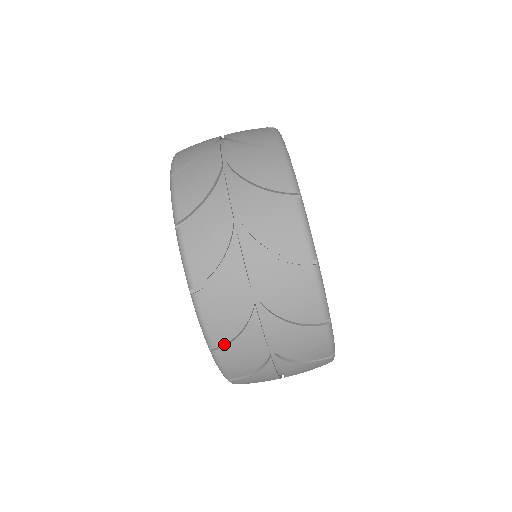
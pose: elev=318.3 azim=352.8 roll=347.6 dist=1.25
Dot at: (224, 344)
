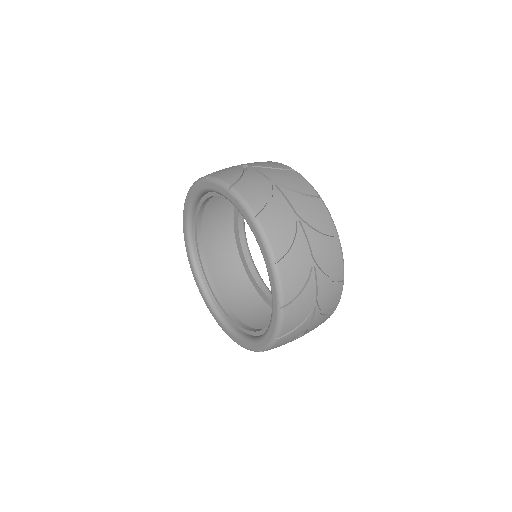
Dot at: (290, 302)
